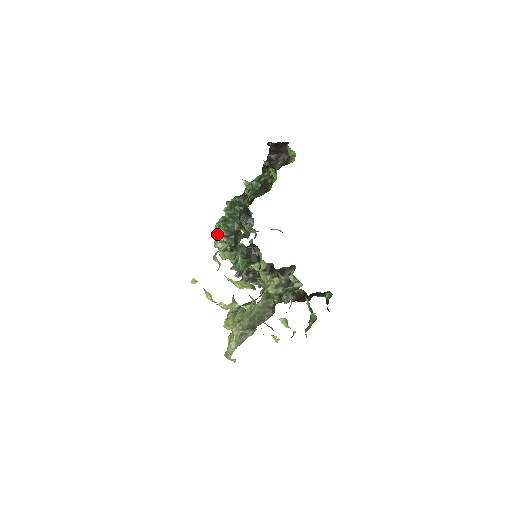
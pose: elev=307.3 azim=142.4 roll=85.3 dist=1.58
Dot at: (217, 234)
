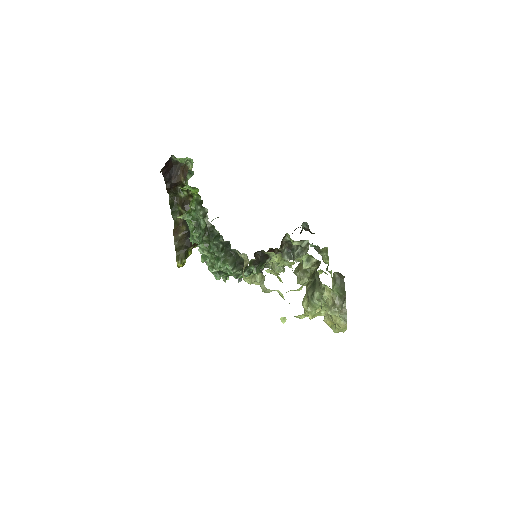
Dot at: (213, 272)
